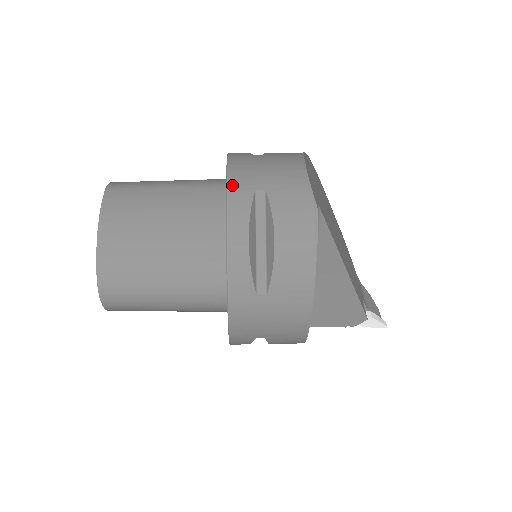
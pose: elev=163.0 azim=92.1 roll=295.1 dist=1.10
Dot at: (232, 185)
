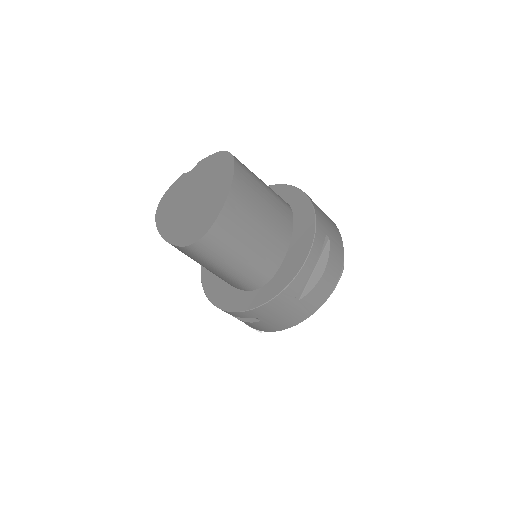
Dot at: (318, 224)
